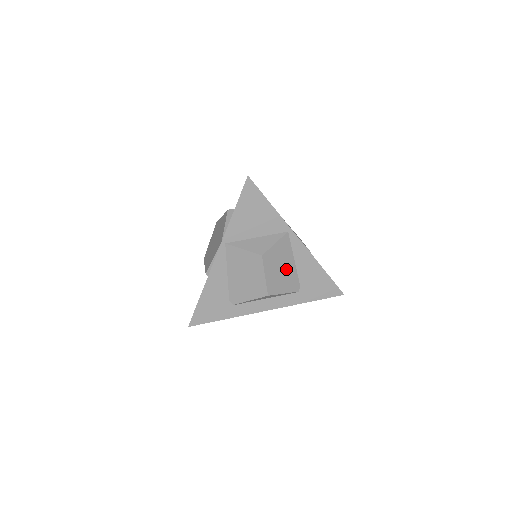
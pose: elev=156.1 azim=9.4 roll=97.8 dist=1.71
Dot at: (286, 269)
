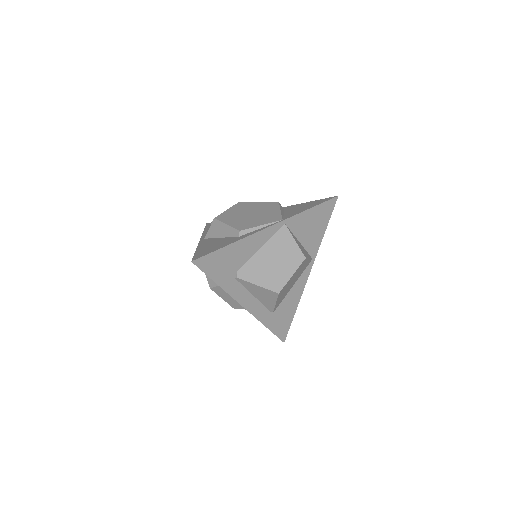
Dot at: (291, 285)
